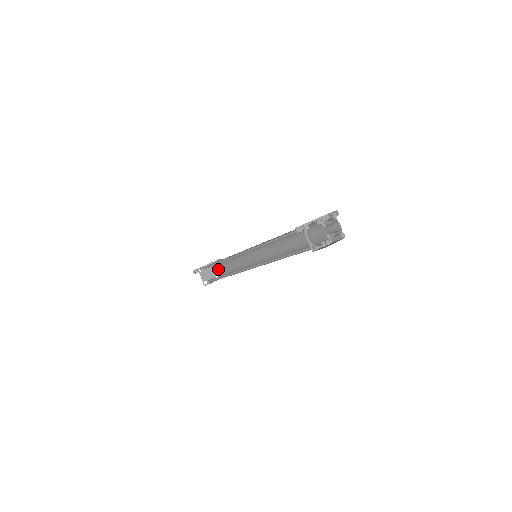
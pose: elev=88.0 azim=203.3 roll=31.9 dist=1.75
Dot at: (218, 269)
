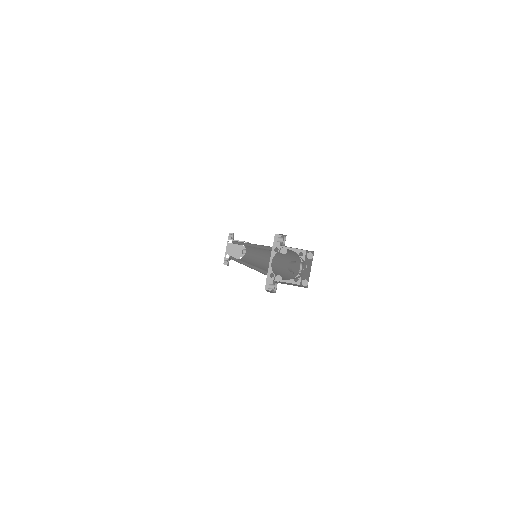
Dot at: occluded
